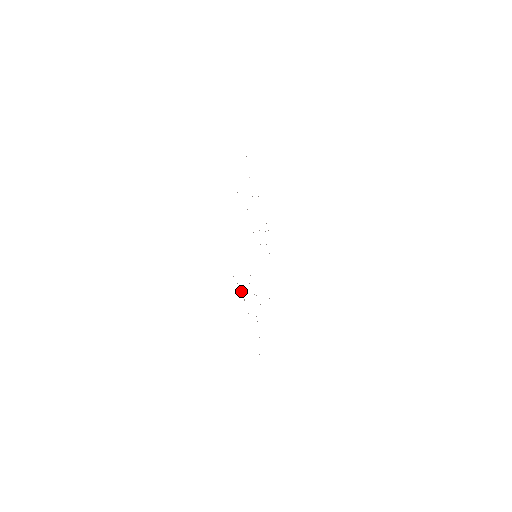
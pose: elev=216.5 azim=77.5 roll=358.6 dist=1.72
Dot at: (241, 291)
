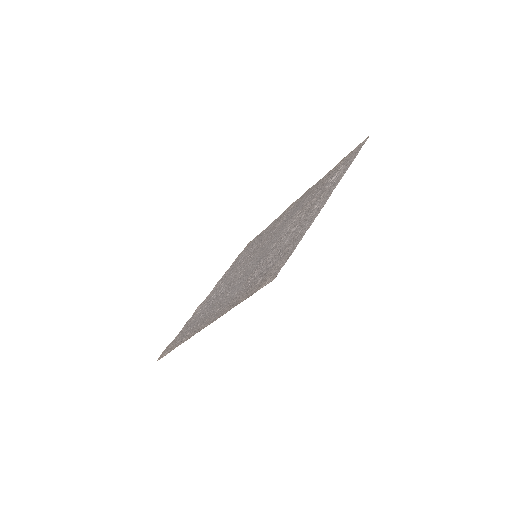
Dot at: (337, 172)
